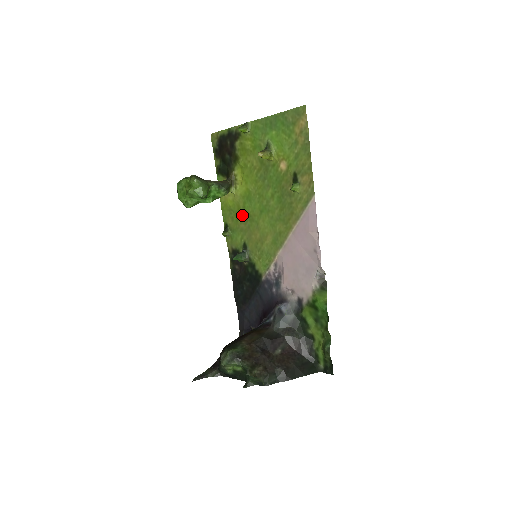
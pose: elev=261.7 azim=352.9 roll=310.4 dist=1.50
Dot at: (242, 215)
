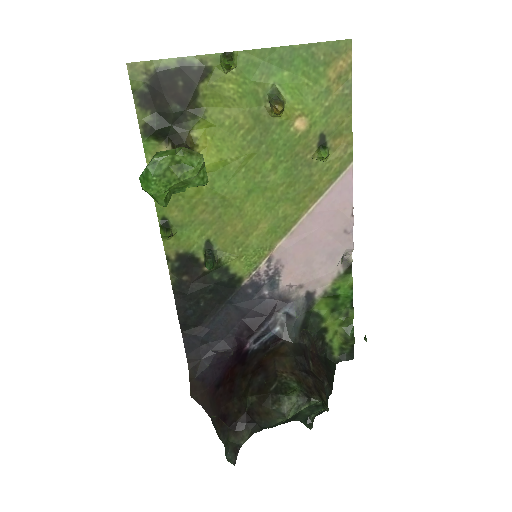
Dot at: (205, 200)
